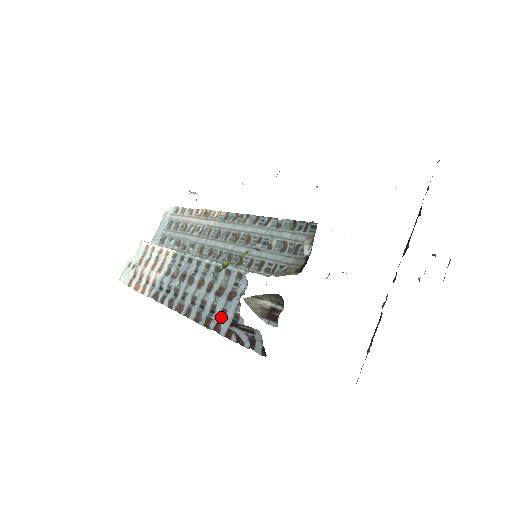
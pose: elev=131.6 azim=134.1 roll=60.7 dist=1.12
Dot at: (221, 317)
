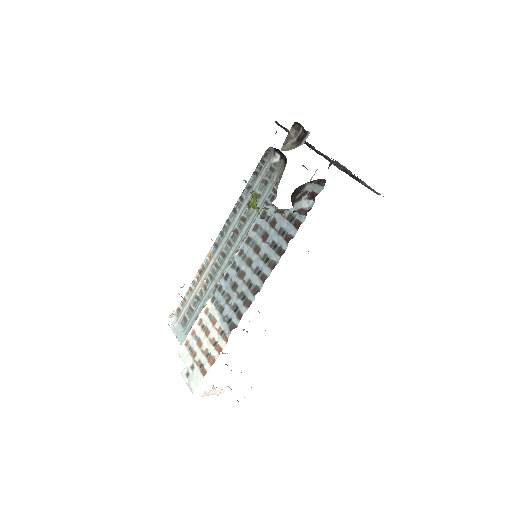
Dot at: (283, 235)
